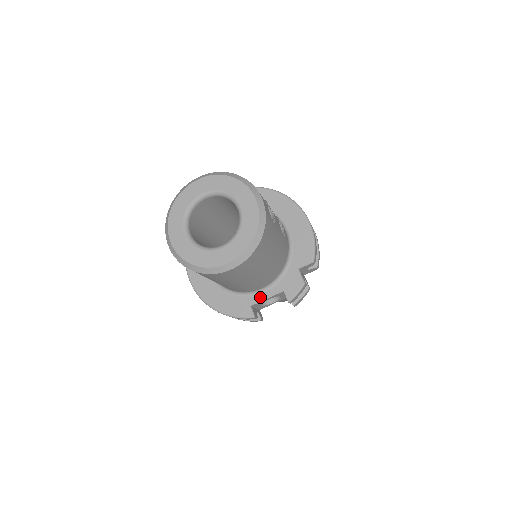
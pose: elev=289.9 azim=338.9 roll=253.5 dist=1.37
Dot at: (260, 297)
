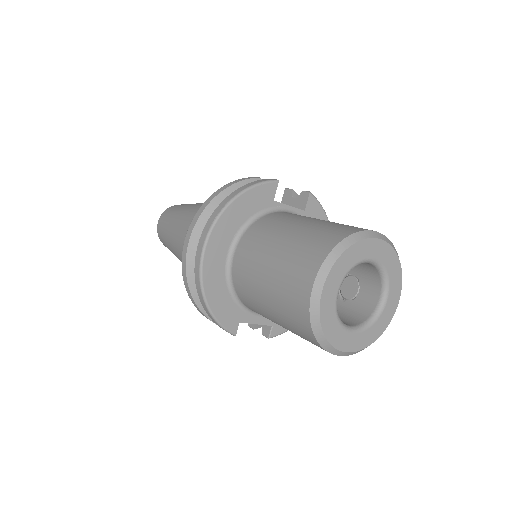
Dot at: (253, 319)
